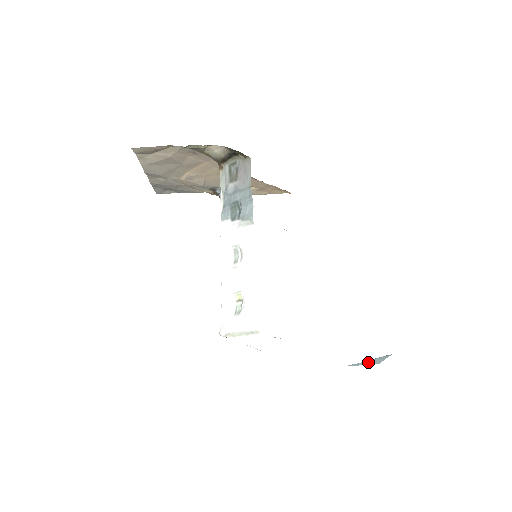
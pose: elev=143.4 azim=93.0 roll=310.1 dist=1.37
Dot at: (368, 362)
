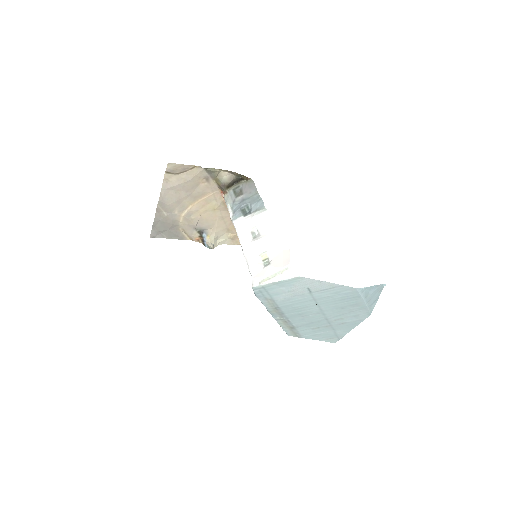
Dot at: (369, 296)
